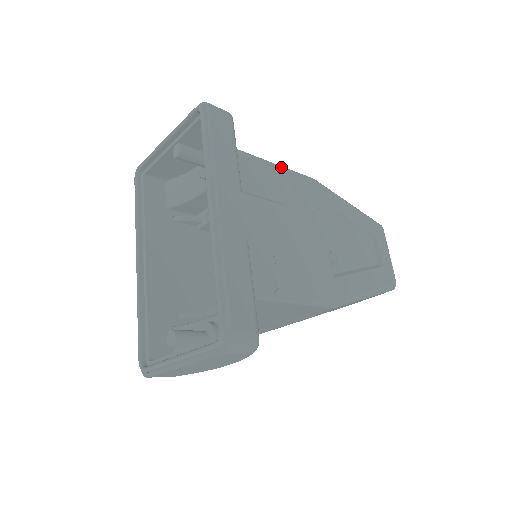
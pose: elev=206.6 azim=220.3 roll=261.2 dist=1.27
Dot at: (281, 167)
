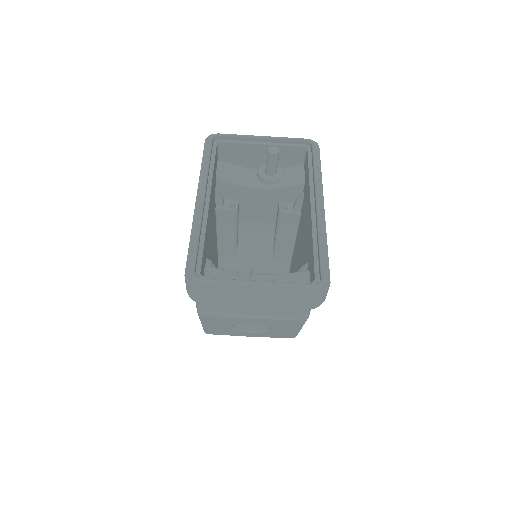
Dot at: occluded
